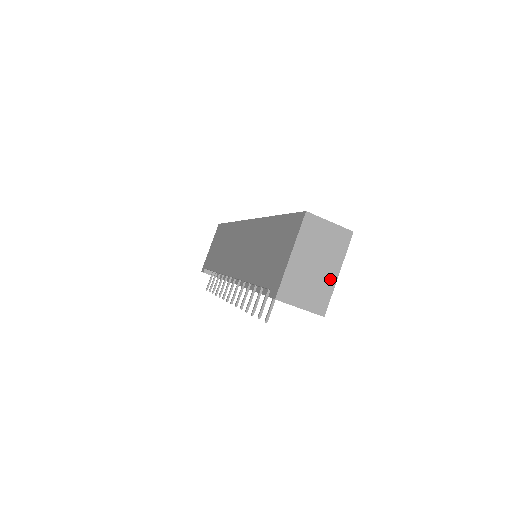
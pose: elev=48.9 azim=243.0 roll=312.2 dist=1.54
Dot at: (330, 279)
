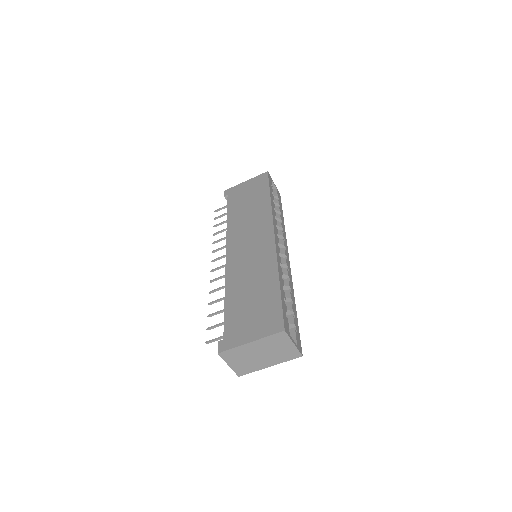
Dot at: (262, 365)
